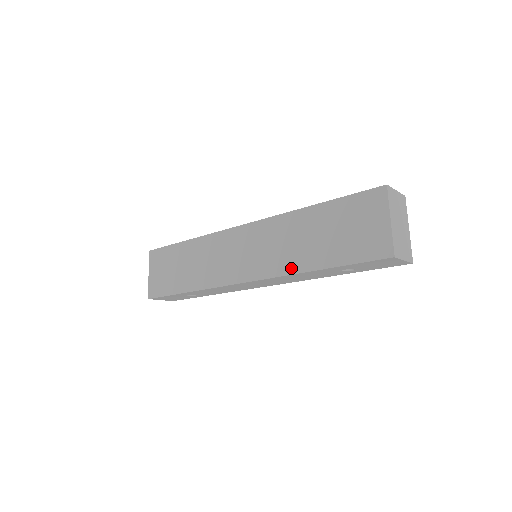
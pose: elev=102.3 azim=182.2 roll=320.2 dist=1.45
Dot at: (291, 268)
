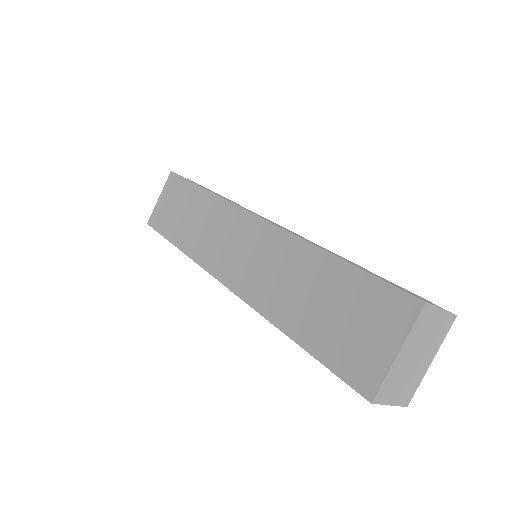
Dot at: (267, 309)
